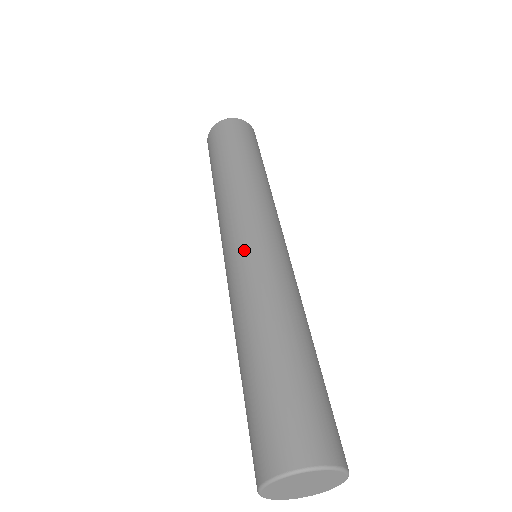
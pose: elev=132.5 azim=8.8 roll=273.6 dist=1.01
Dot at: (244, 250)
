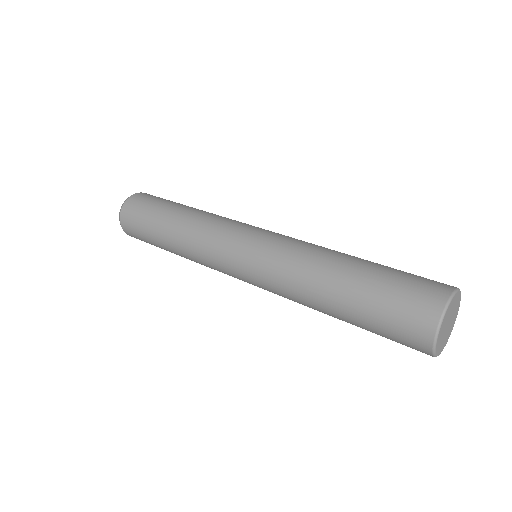
Dot at: (263, 237)
